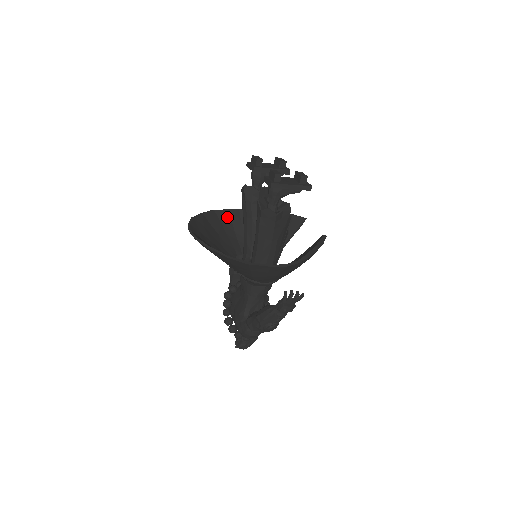
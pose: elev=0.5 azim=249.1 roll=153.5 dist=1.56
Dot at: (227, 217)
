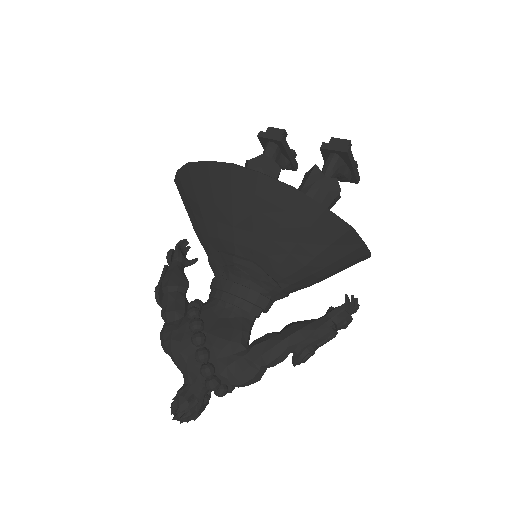
Dot at: occluded
